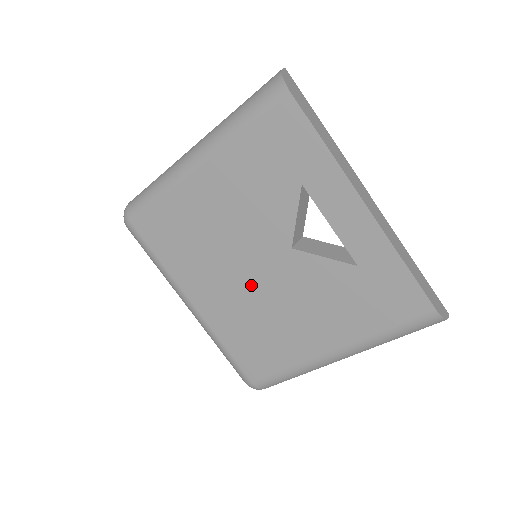
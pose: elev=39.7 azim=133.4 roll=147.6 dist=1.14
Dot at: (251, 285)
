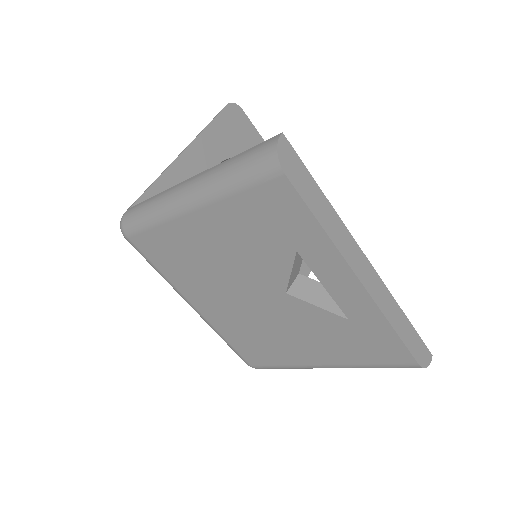
Dot at: (248, 308)
